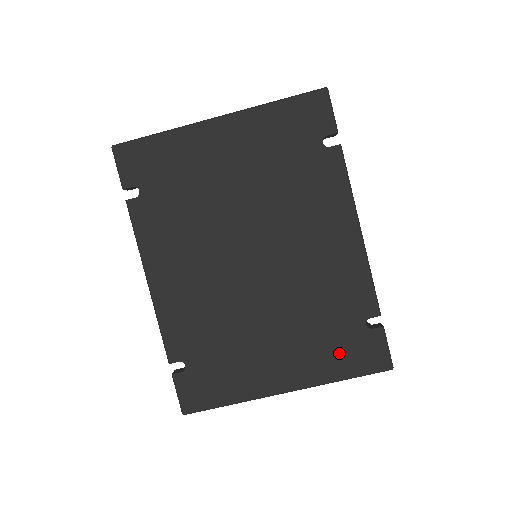
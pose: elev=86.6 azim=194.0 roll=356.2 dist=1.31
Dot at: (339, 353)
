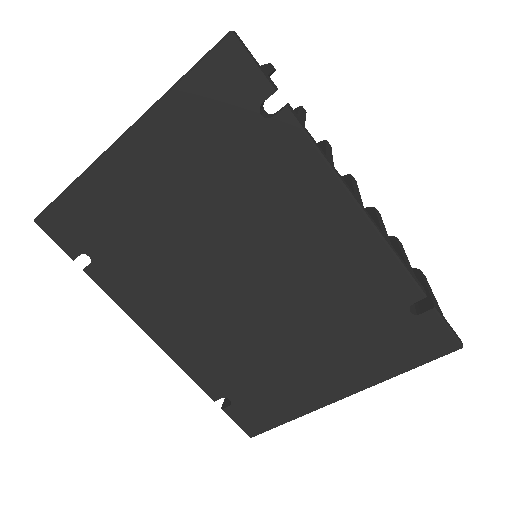
Dot at: (388, 349)
